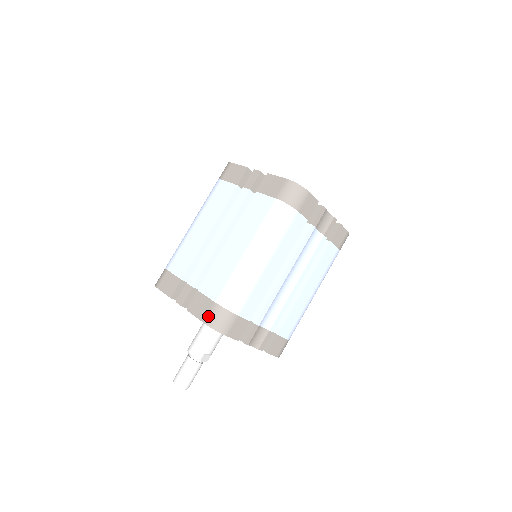
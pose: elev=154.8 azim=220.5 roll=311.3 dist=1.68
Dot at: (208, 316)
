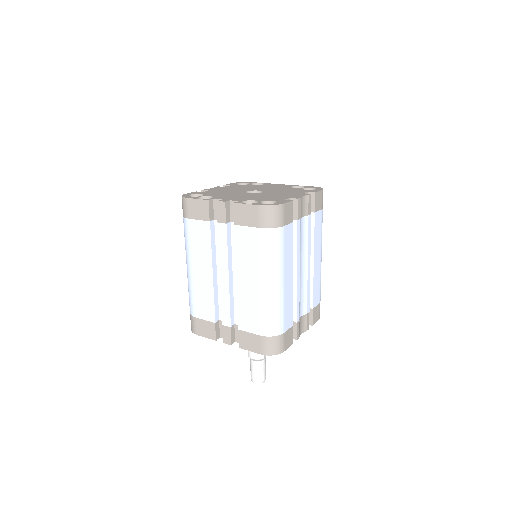
Dot at: (262, 348)
